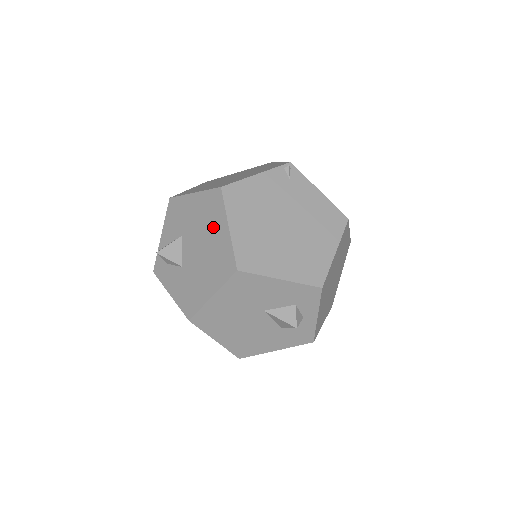
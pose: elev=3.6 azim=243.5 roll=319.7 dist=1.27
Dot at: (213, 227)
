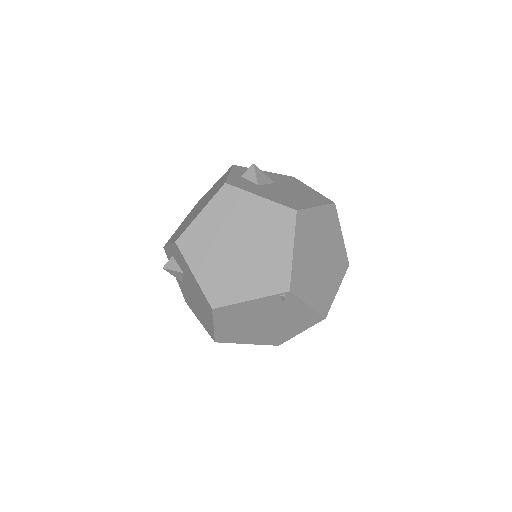
Dot at: (204, 309)
